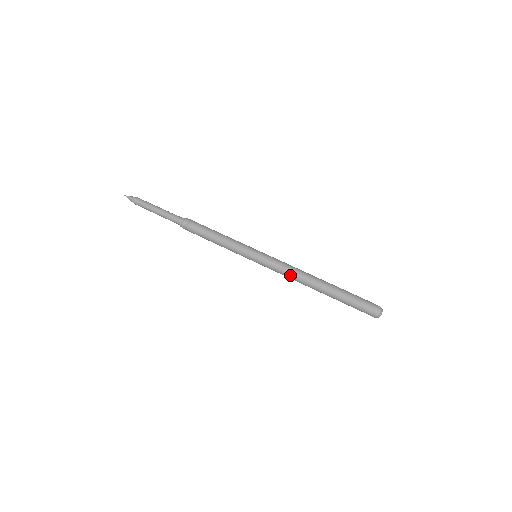
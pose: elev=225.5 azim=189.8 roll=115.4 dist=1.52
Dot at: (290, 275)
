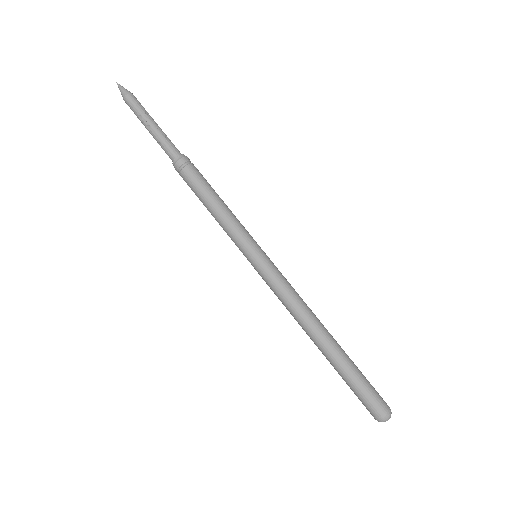
Dot at: (287, 308)
